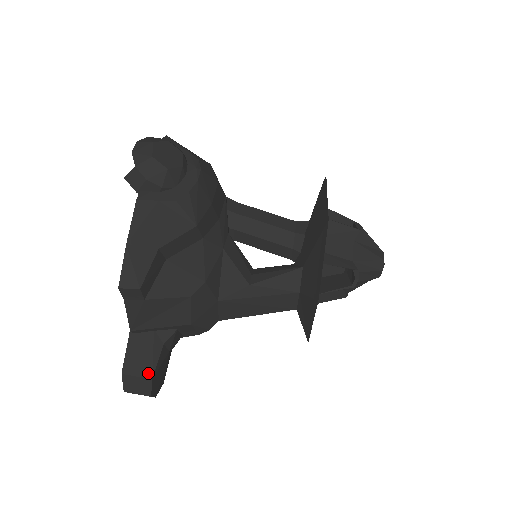
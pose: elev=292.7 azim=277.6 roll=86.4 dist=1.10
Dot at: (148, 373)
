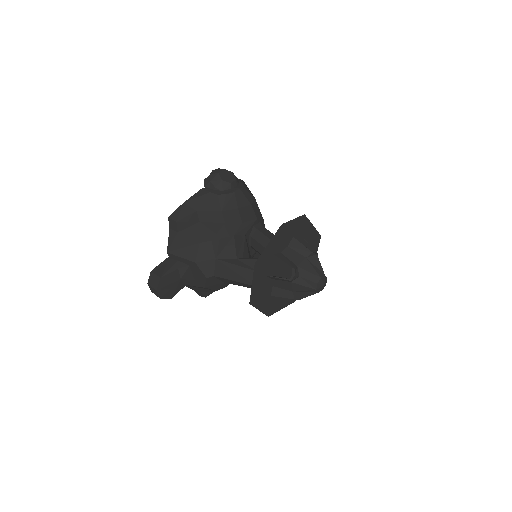
Dot at: (161, 275)
